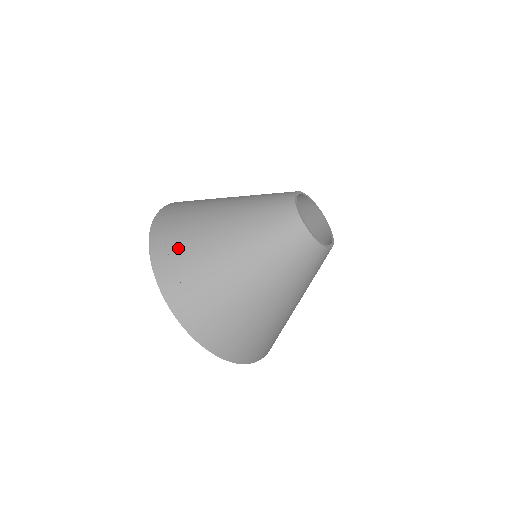
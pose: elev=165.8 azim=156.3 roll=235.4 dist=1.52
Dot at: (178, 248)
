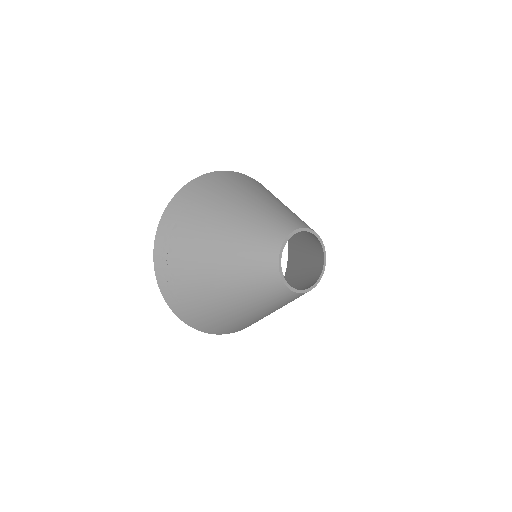
Dot at: (188, 210)
